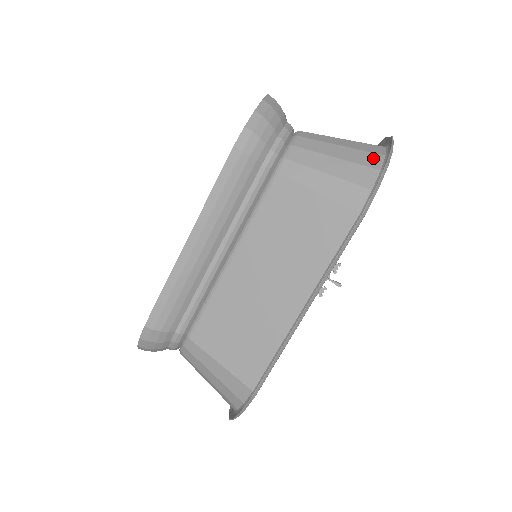
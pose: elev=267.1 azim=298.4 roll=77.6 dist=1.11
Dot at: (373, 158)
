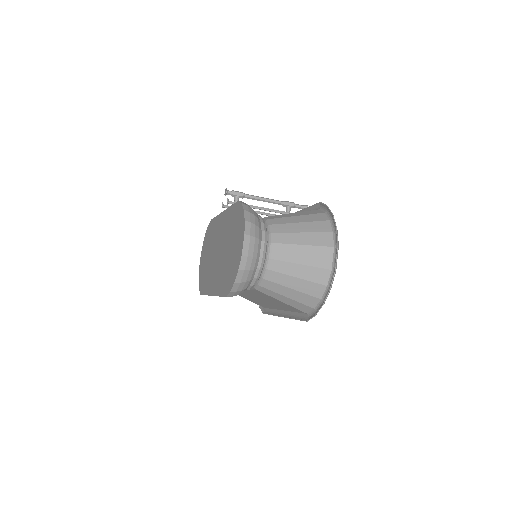
Dot at: (318, 289)
